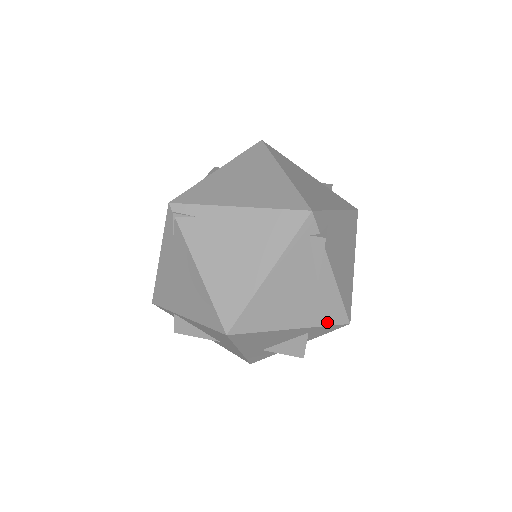
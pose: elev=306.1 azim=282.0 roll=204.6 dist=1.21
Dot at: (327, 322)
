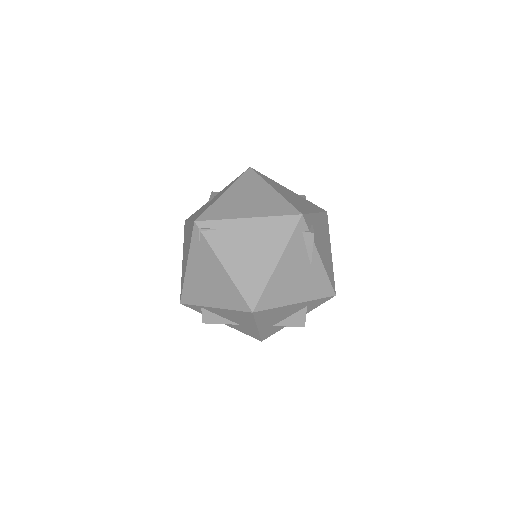
Dot at: (320, 296)
